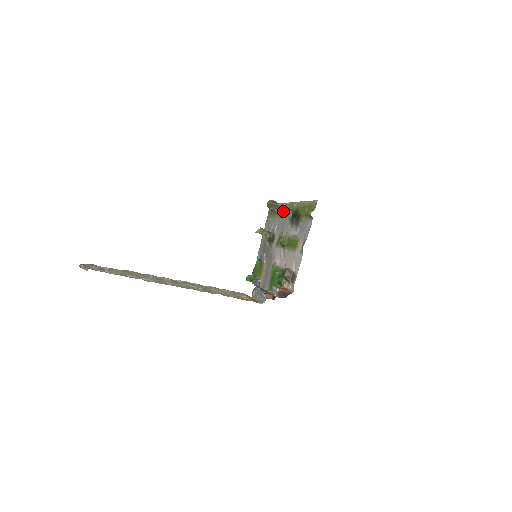
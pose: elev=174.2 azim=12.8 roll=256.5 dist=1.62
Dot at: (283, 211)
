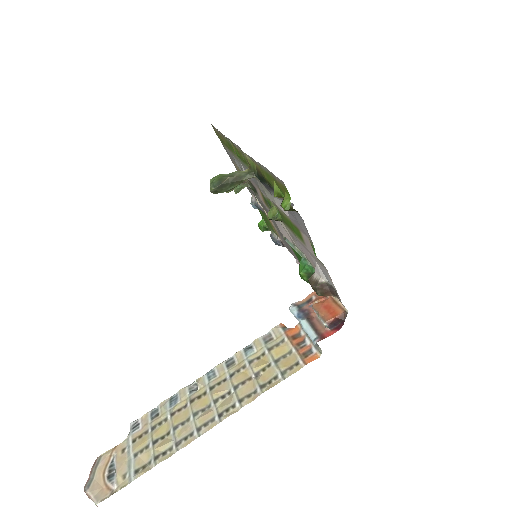
Dot at: (240, 181)
